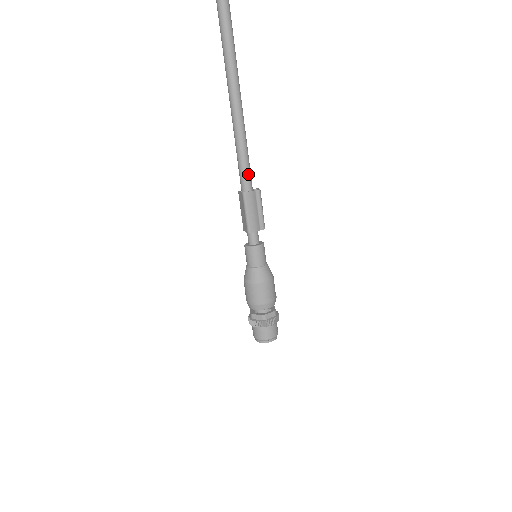
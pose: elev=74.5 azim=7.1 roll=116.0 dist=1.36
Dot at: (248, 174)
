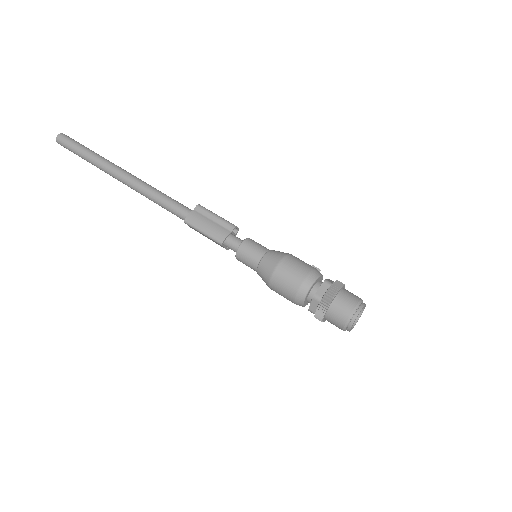
Dot at: (176, 206)
